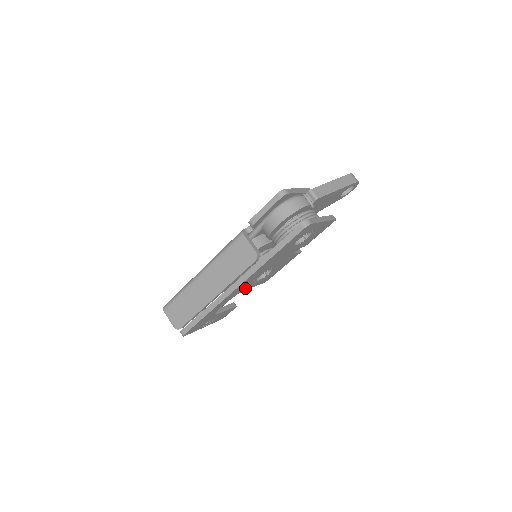
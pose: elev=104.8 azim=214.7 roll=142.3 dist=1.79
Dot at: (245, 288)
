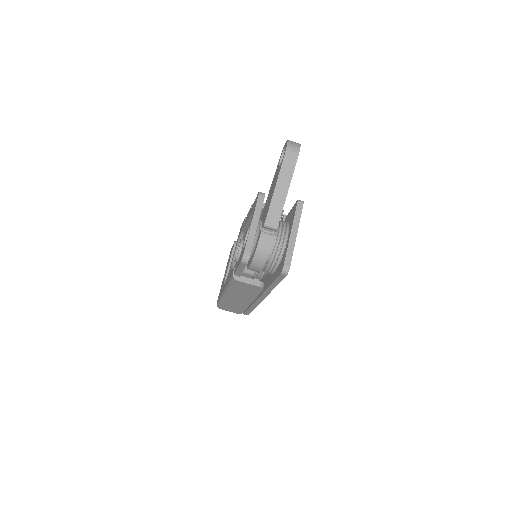
Dot at: occluded
